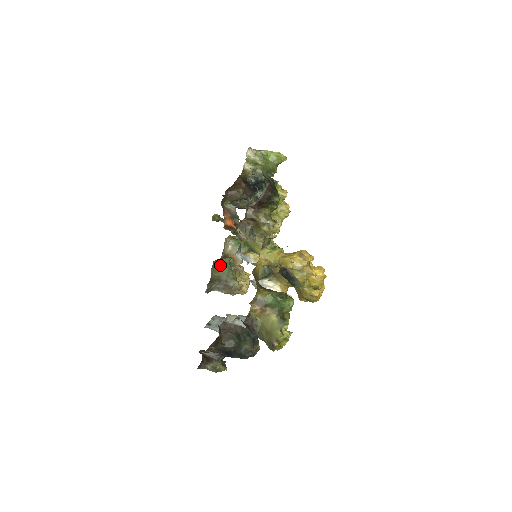
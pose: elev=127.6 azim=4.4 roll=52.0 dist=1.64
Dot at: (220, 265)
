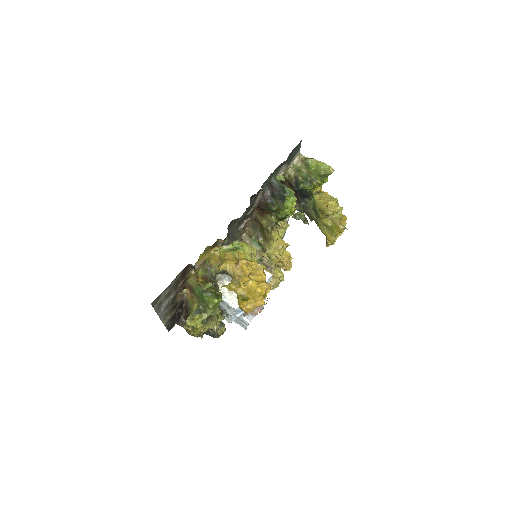
Dot at: occluded
